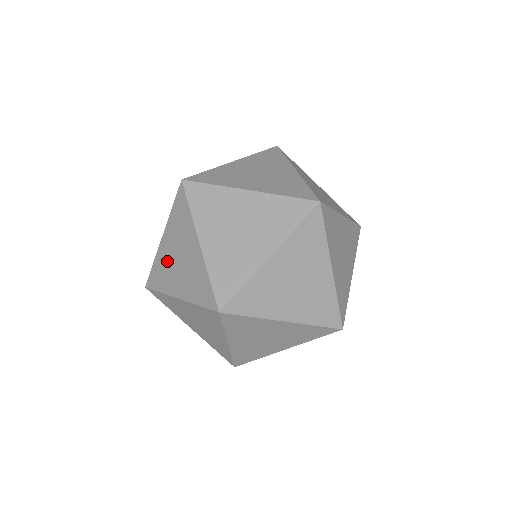
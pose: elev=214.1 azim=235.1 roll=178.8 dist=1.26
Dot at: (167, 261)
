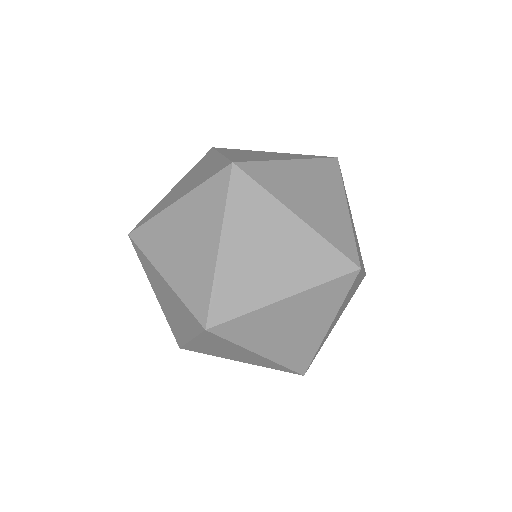
Dot at: (172, 194)
